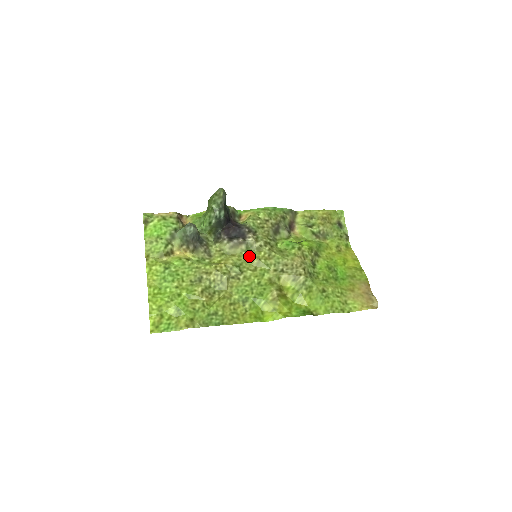
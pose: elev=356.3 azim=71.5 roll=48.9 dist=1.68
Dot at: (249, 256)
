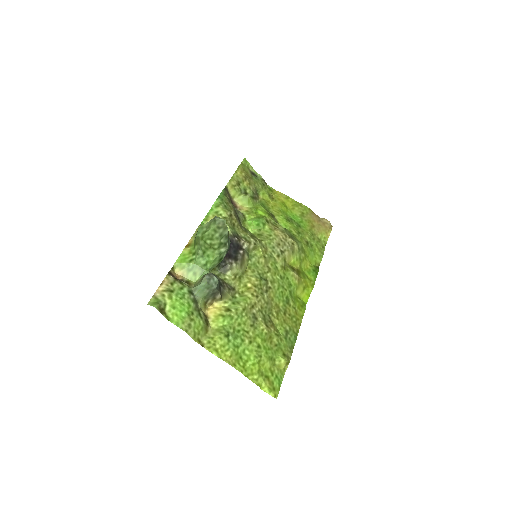
Dot at: (256, 261)
